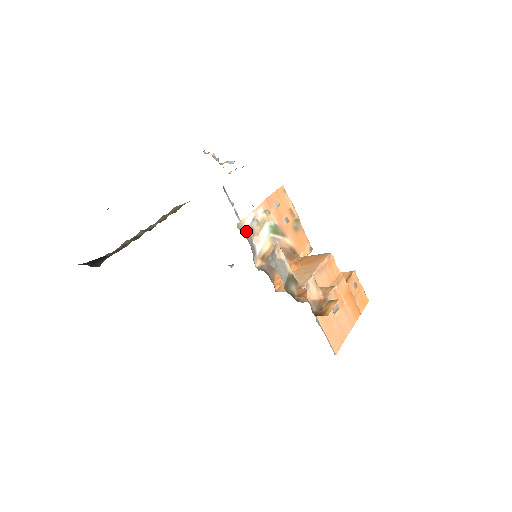
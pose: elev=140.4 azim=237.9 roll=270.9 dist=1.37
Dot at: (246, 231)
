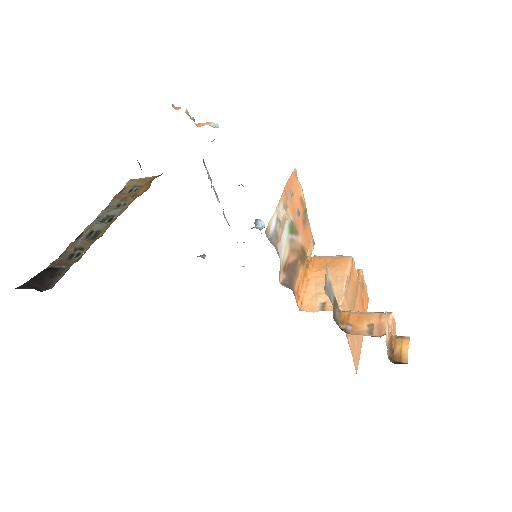
Dot at: (272, 238)
